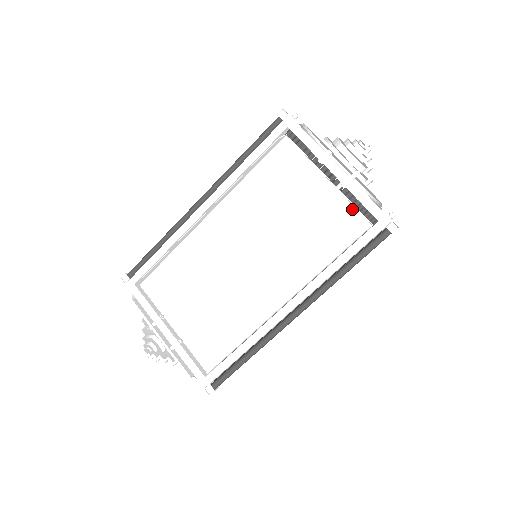
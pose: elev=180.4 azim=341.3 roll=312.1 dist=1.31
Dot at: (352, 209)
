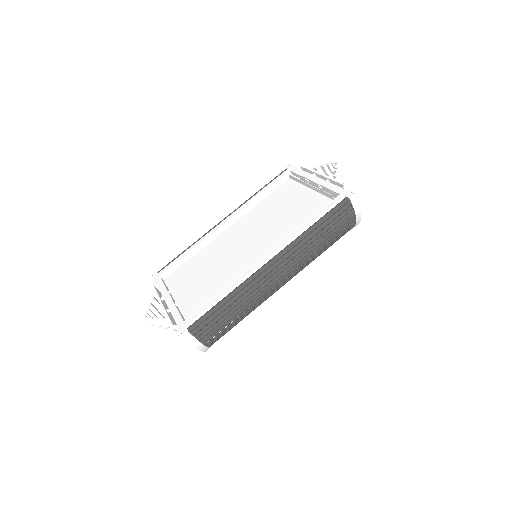
Dot at: (325, 198)
